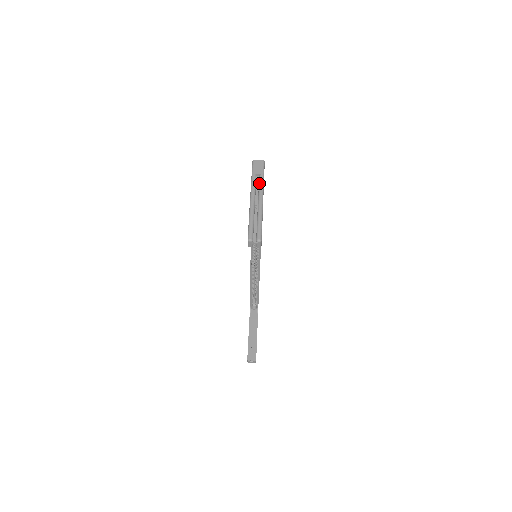
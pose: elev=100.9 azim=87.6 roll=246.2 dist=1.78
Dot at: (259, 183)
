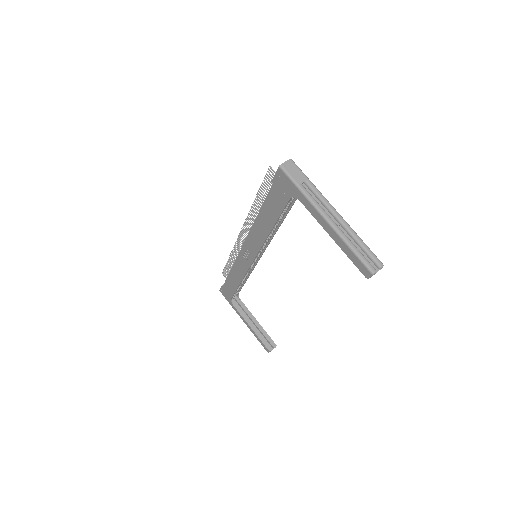
Dot at: (315, 193)
